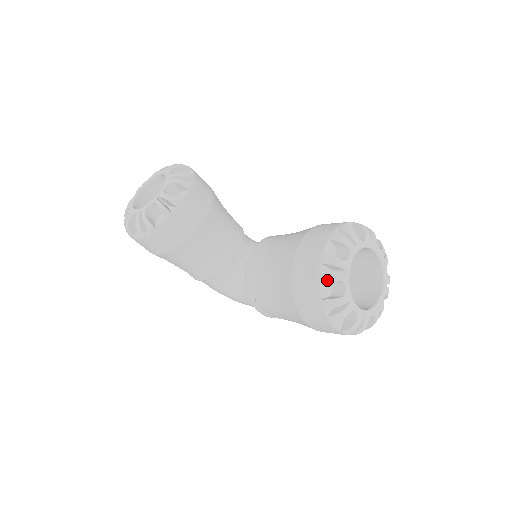
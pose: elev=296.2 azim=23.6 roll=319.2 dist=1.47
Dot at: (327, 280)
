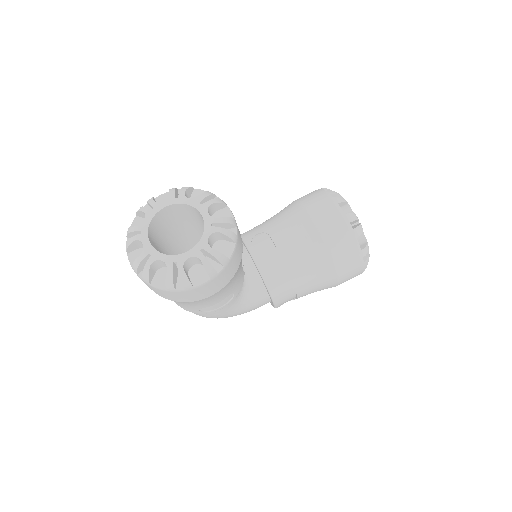
Dot at: (360, 233)
